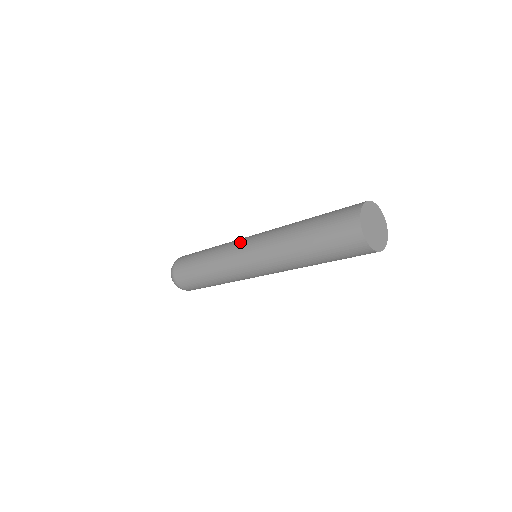
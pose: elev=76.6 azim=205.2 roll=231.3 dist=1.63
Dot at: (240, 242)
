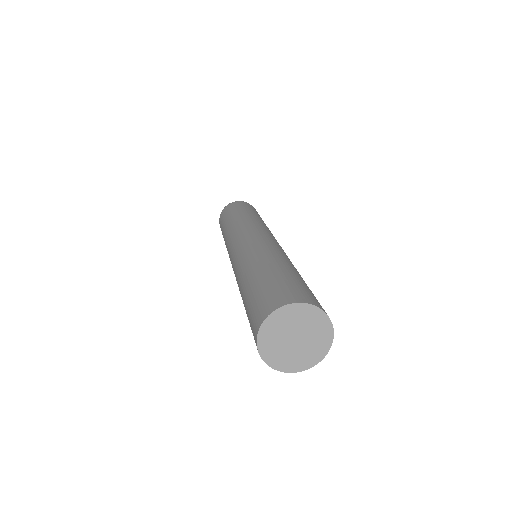
Dot at: (230, 247)
